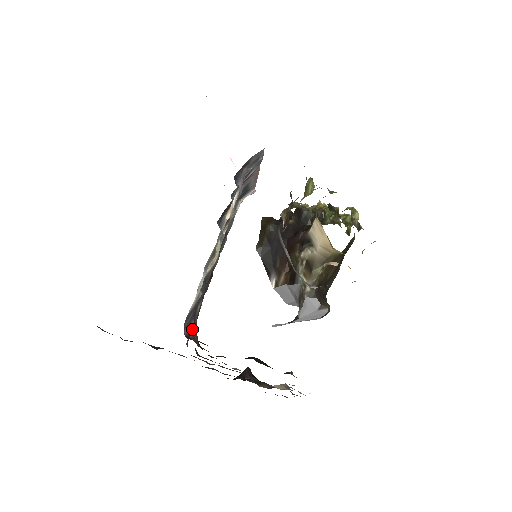
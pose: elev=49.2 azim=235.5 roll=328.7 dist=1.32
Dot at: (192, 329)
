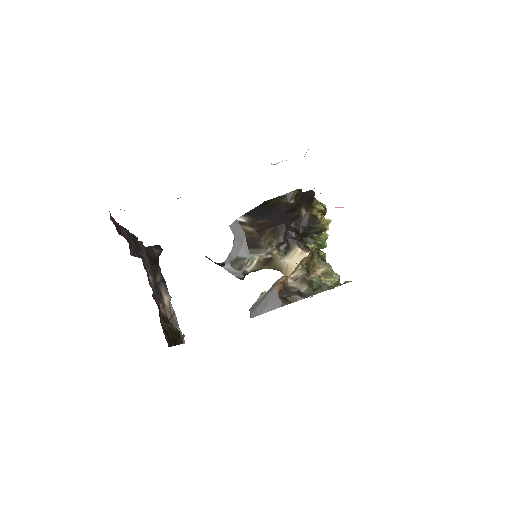
Dot at: occluded
